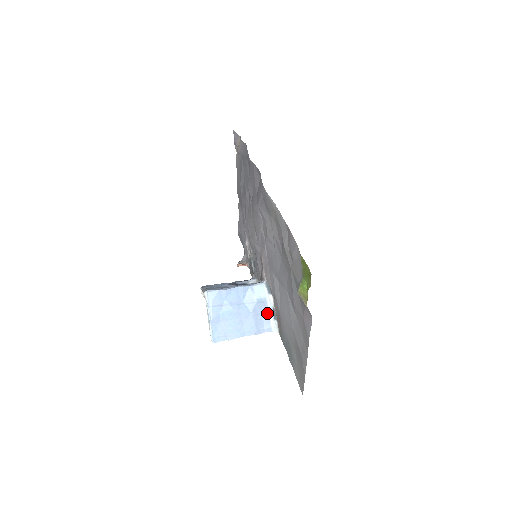
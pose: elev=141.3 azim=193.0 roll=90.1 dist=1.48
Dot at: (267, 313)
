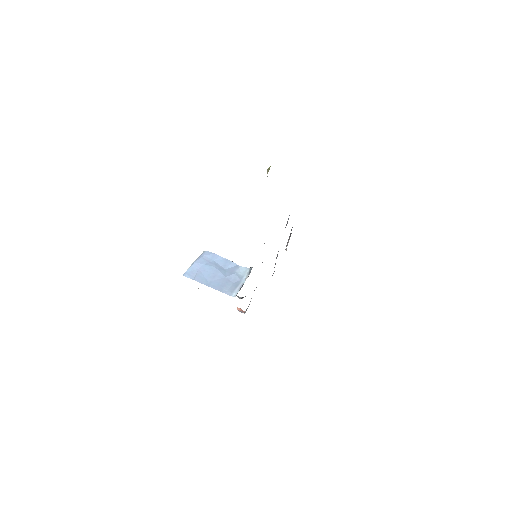
Dot at: (237, 284)
